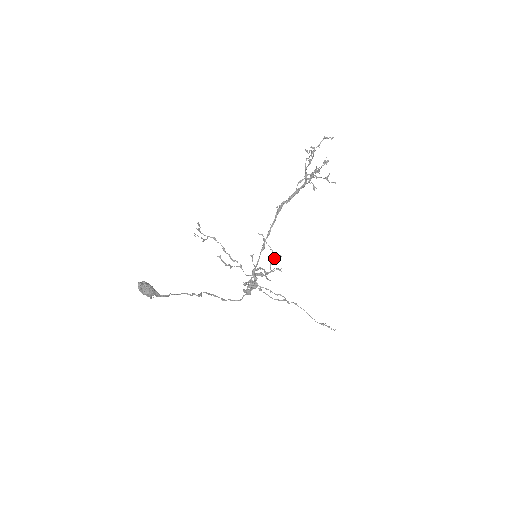
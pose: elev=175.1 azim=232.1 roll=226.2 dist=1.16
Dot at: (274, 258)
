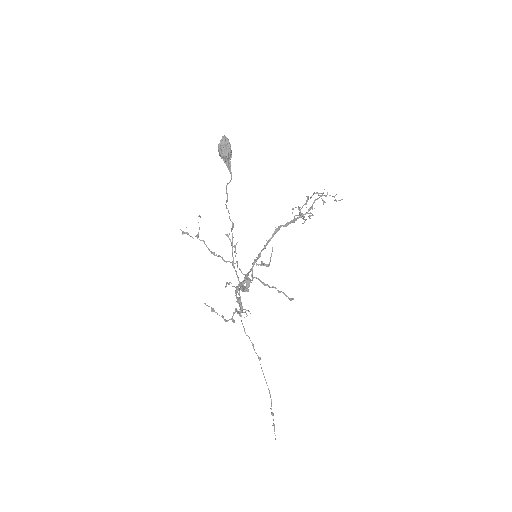
Dot at: (233, 314)
